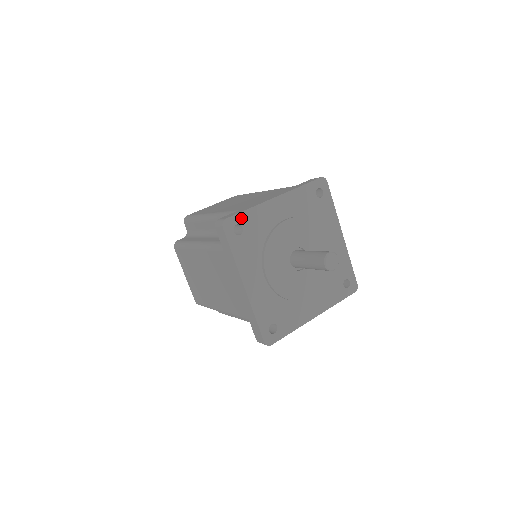
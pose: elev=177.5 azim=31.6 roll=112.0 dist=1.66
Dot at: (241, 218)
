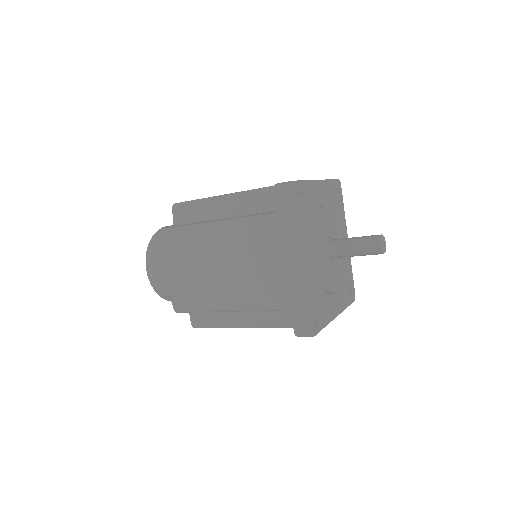
Dot at: (300, 187)
